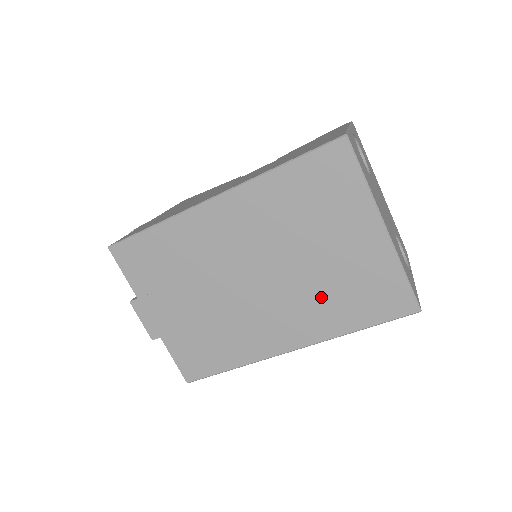
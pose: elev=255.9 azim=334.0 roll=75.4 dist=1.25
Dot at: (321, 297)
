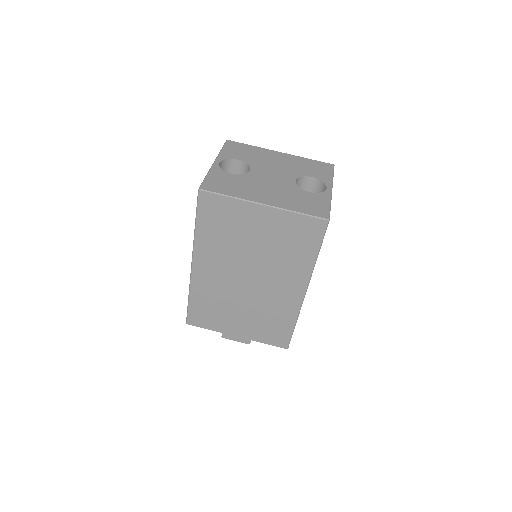
Dot at: (283, 259)
